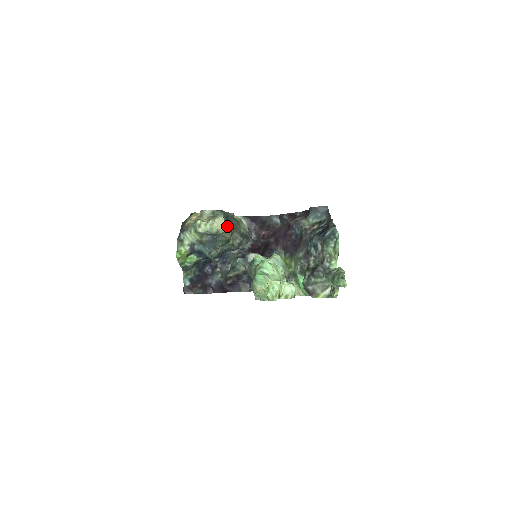
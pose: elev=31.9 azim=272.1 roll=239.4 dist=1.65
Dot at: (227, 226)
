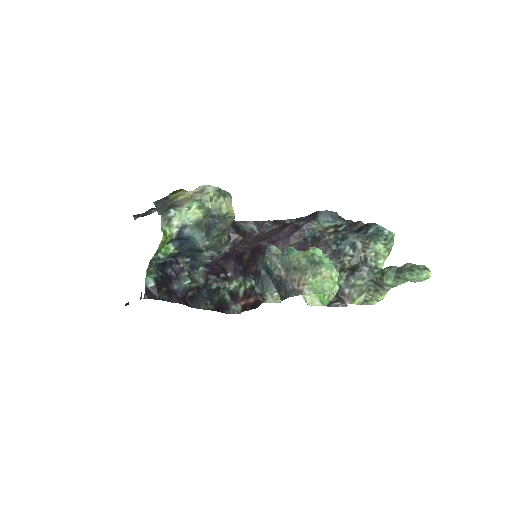
Dot at: occluded
